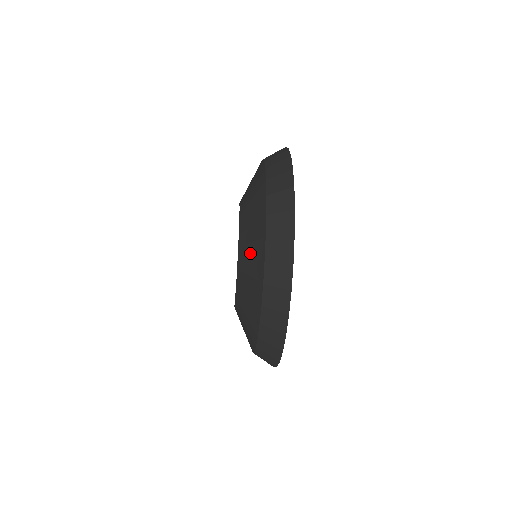
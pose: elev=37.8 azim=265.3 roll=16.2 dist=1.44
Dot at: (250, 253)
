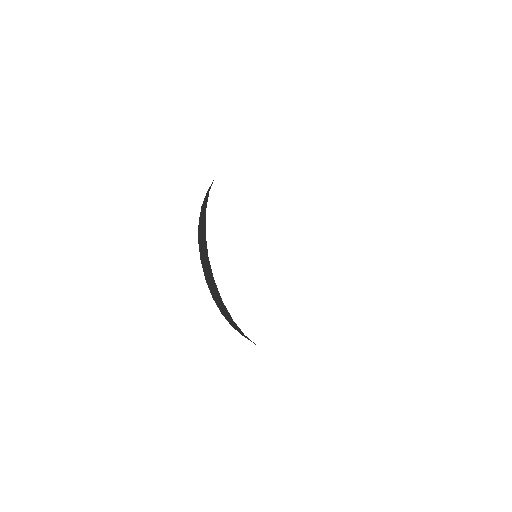
Dot at: occluded
